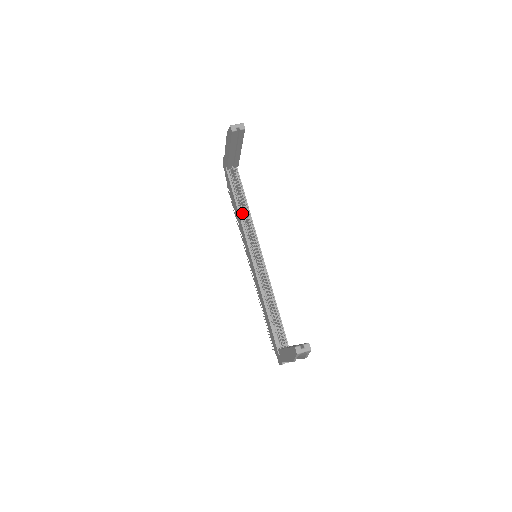
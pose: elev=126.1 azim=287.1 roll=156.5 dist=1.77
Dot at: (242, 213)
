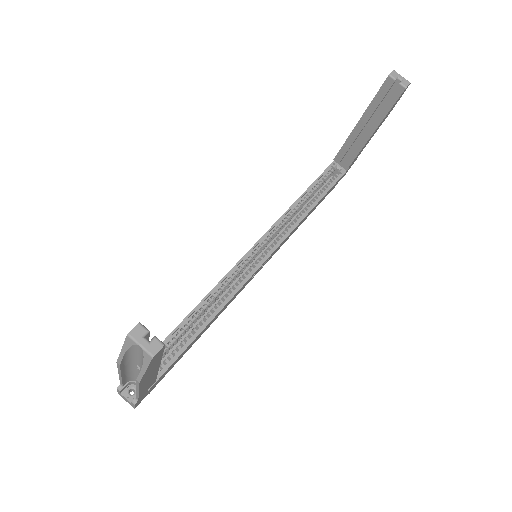
Dot at: (297, 208)
